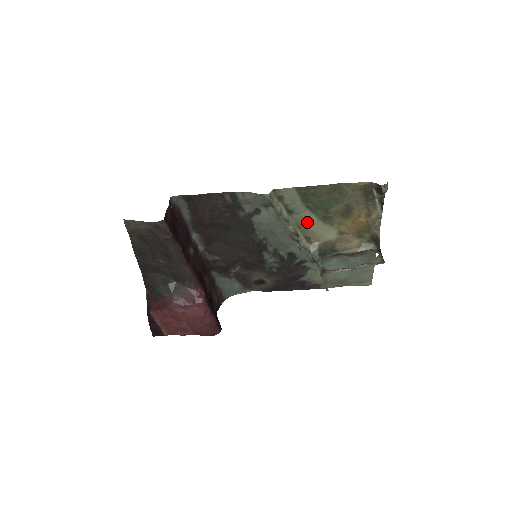
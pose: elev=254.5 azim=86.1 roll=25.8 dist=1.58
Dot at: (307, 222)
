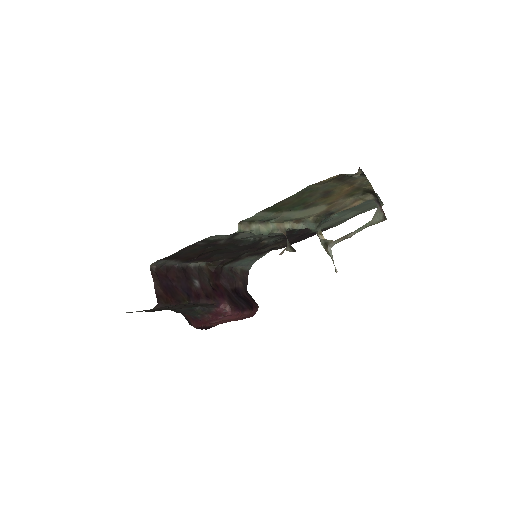
Dot at: (289, 217)
